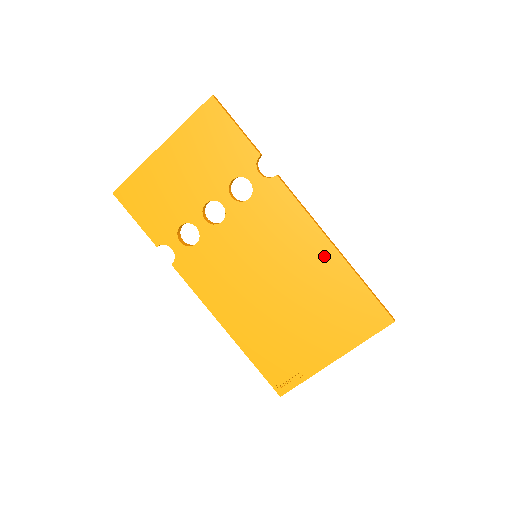
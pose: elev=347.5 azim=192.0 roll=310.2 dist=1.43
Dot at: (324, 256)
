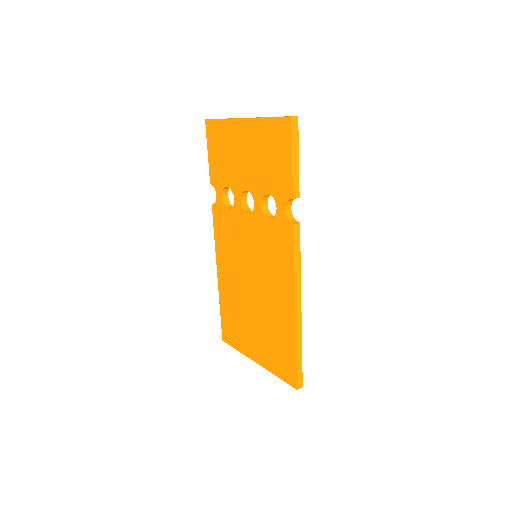
Dot at: (286, 307)
